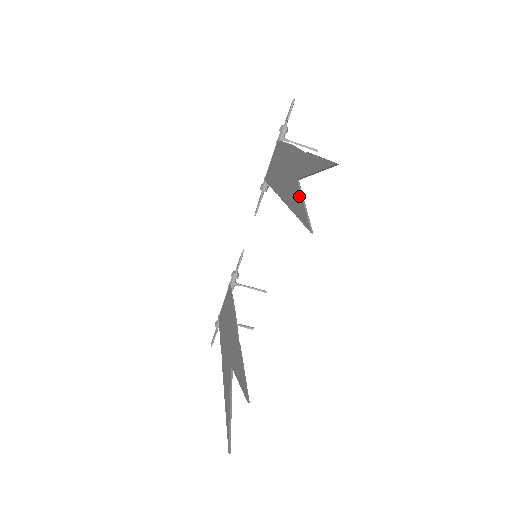
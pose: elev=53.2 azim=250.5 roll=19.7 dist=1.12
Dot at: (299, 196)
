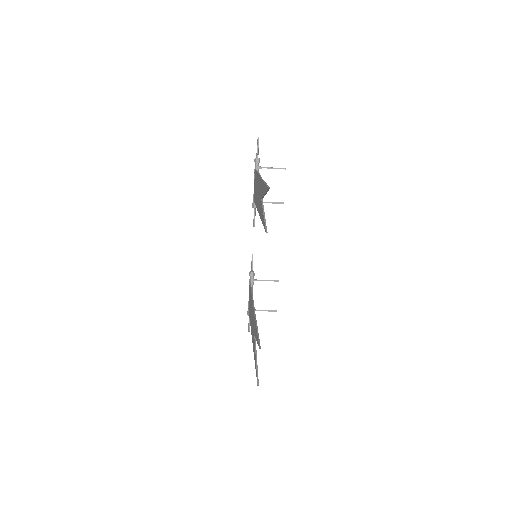
Dot at: (262, 210)
